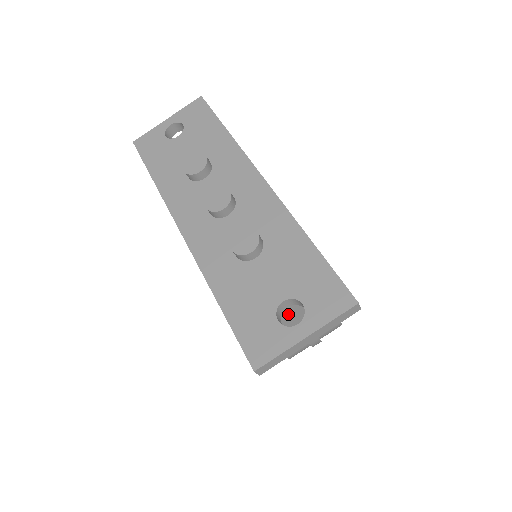
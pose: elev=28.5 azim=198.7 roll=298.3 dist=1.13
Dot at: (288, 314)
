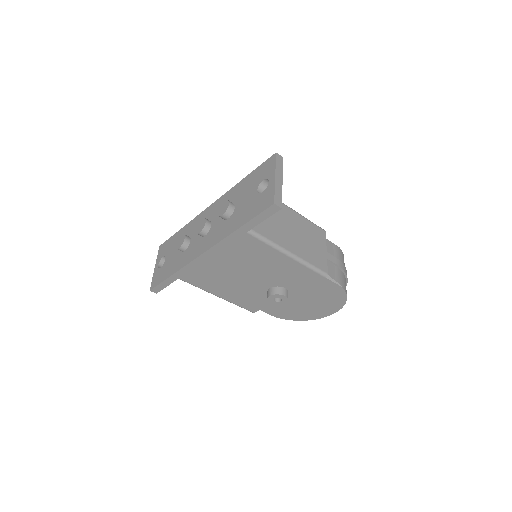
Dot at: (288, 231)
